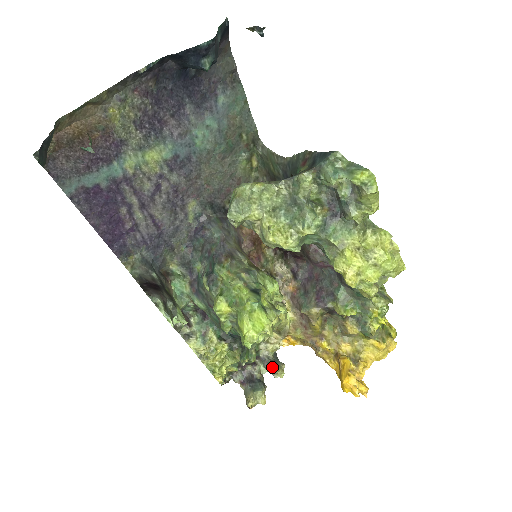
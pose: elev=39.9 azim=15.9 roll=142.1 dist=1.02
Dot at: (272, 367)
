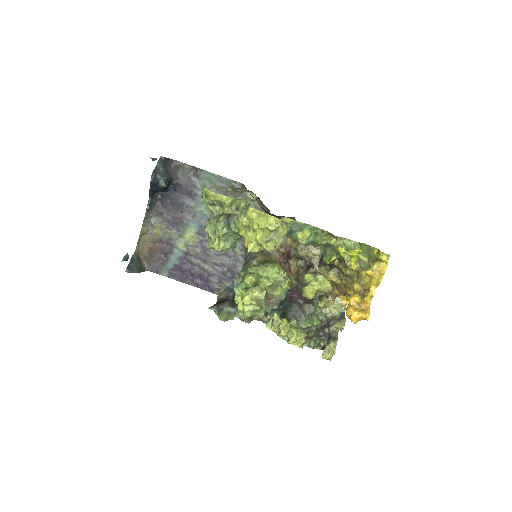
Dot at: (332, 324)
